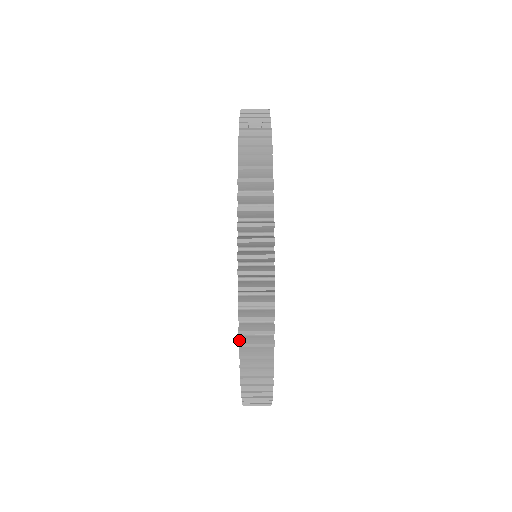
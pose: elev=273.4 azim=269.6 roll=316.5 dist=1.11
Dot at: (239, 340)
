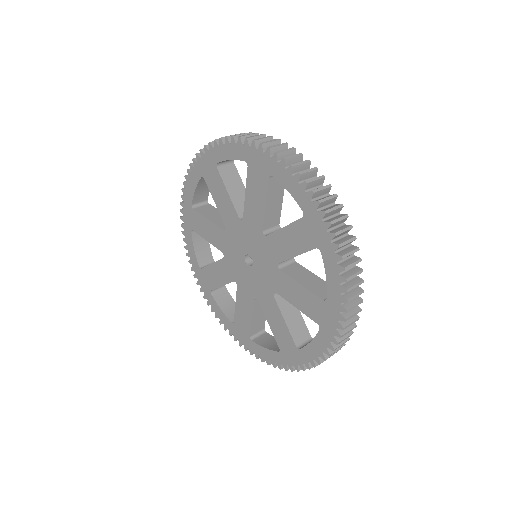
Dot at: (238, 139)
